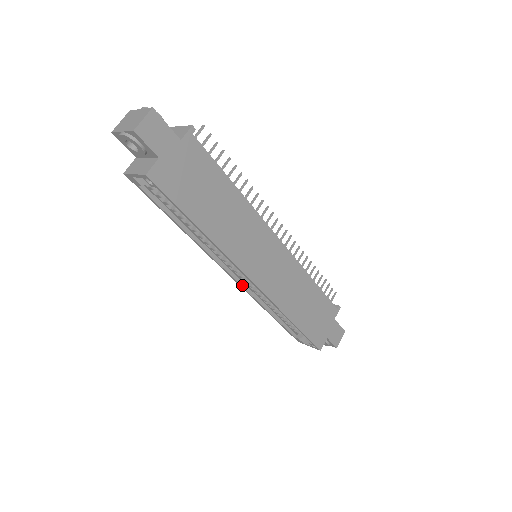
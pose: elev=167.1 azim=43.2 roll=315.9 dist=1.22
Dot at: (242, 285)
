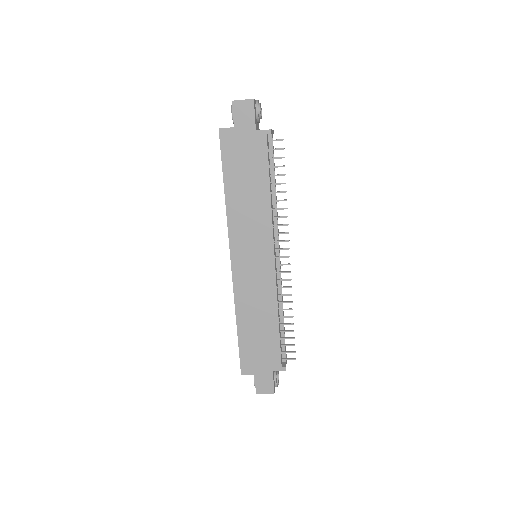
Dot at: occluded
